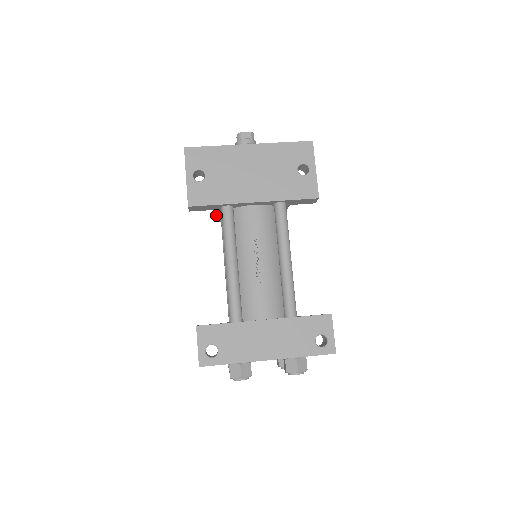
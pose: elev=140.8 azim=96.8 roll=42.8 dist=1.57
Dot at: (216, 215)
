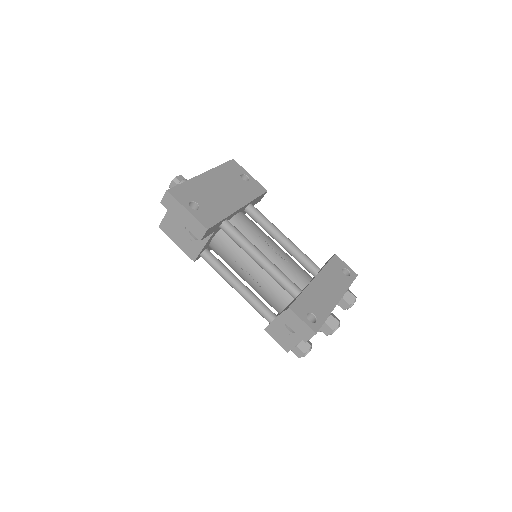
Dot at: (205, 245)
